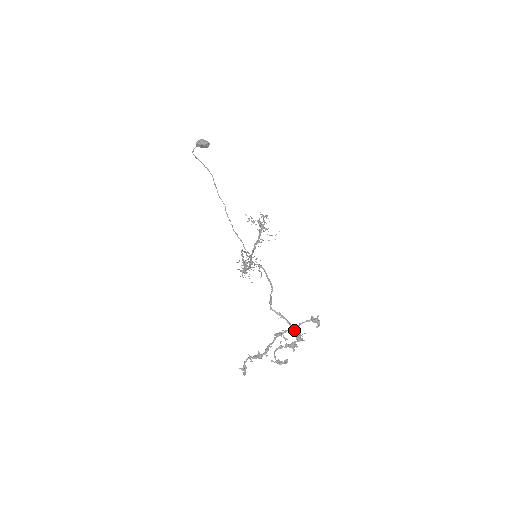
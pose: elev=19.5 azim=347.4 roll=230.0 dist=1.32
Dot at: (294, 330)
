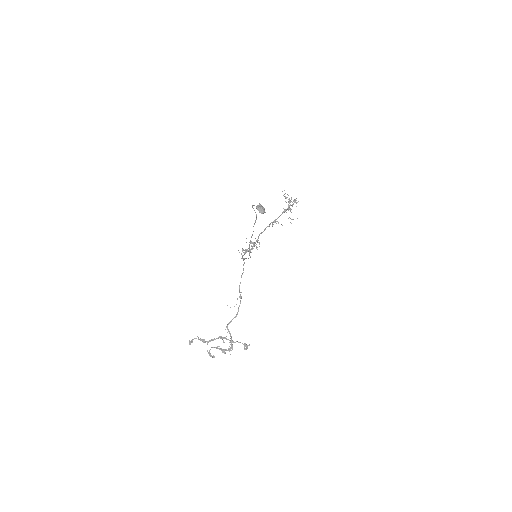
Dot at: (231, 343)
